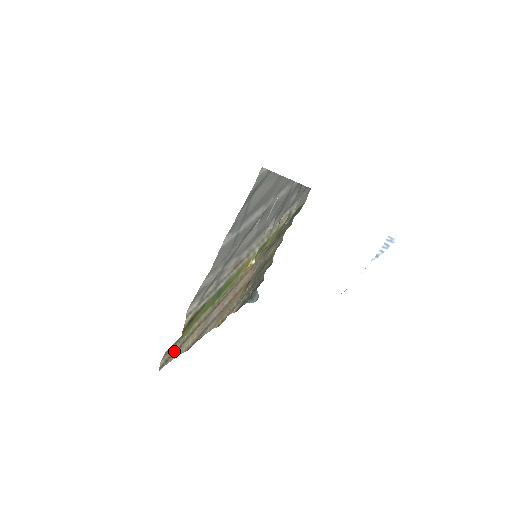
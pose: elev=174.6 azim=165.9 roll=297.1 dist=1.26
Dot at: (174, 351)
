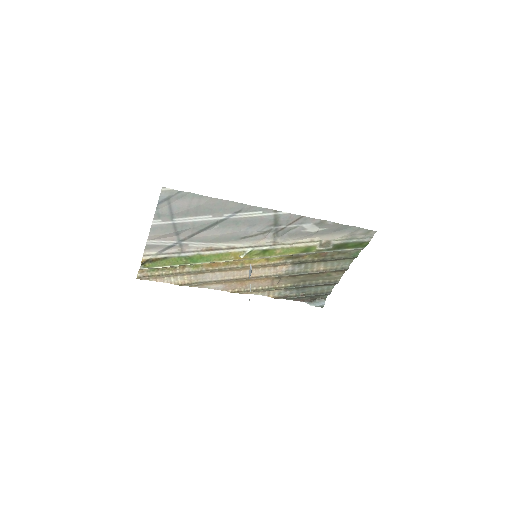
Dot at: (152, 275)
